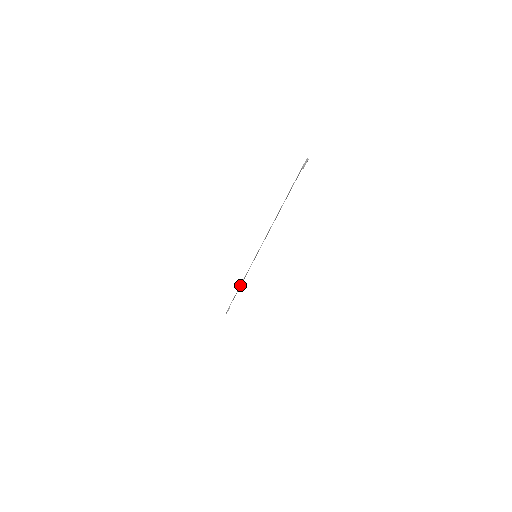
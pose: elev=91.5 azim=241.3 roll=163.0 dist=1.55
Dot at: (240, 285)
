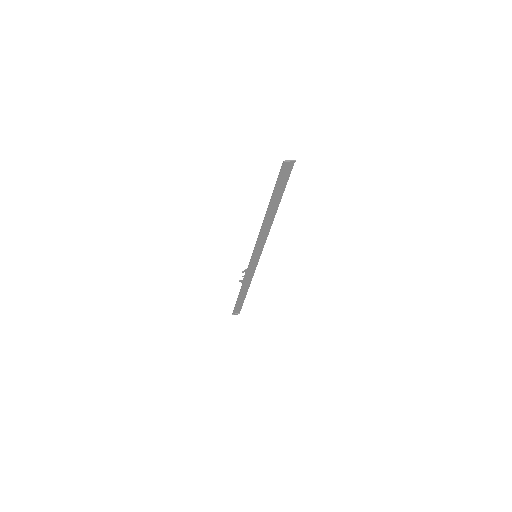
Dot at: (239, 280)
